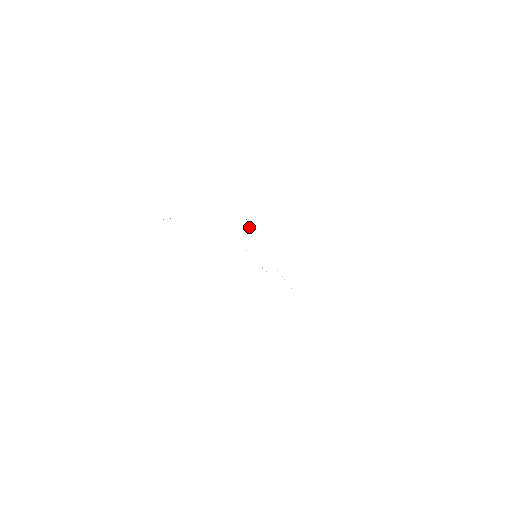
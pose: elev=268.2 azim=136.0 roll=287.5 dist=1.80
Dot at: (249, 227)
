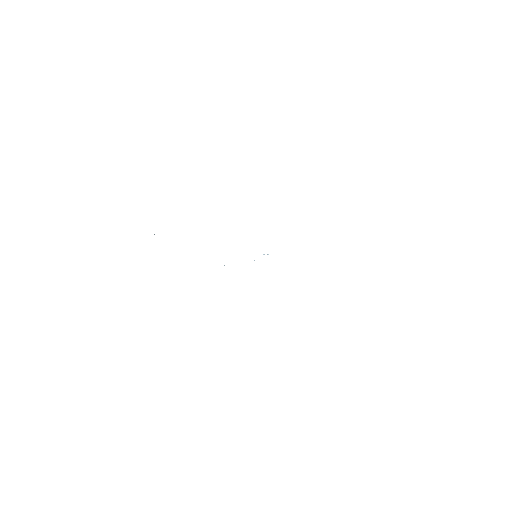
Dot at: occluded
